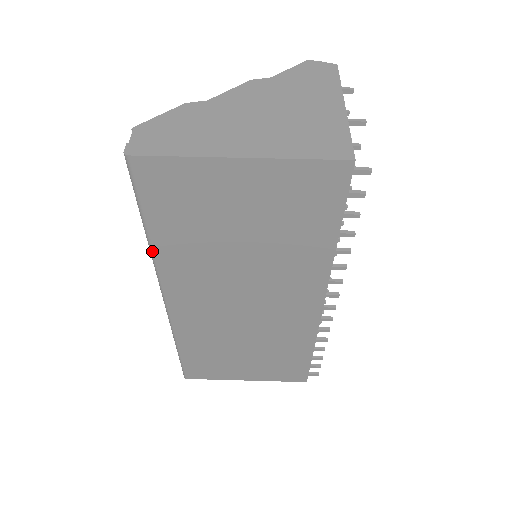
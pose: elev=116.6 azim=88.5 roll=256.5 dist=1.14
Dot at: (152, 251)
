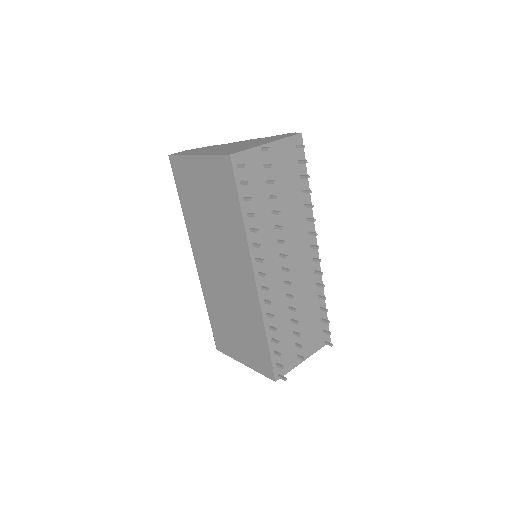
Dot at: (184, 218)
